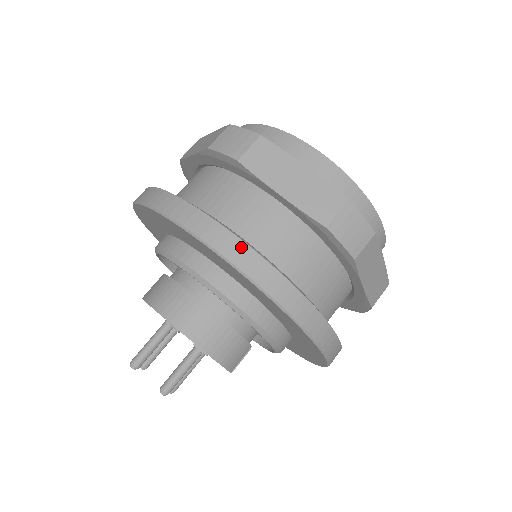
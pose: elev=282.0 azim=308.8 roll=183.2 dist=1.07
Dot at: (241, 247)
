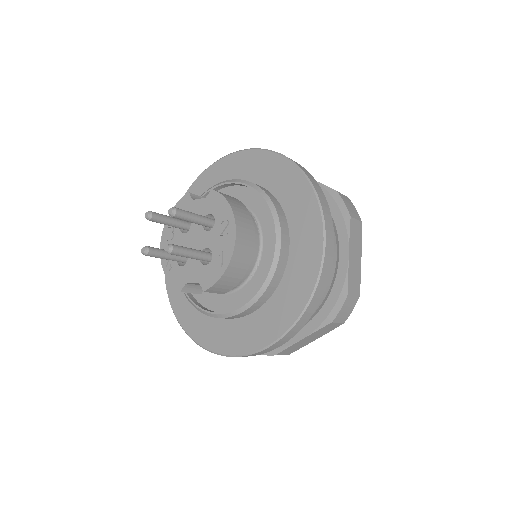
Dot at: (332, 250)
